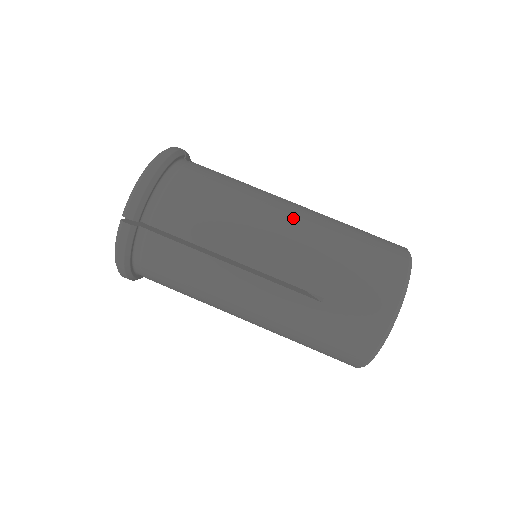
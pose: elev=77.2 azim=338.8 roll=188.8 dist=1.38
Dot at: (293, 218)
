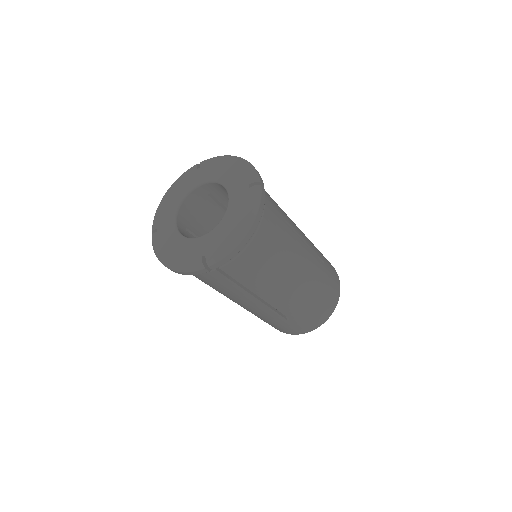
Dot at: (305, 272)
